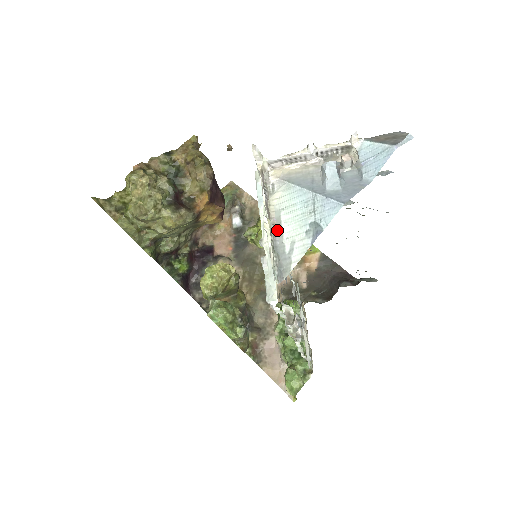
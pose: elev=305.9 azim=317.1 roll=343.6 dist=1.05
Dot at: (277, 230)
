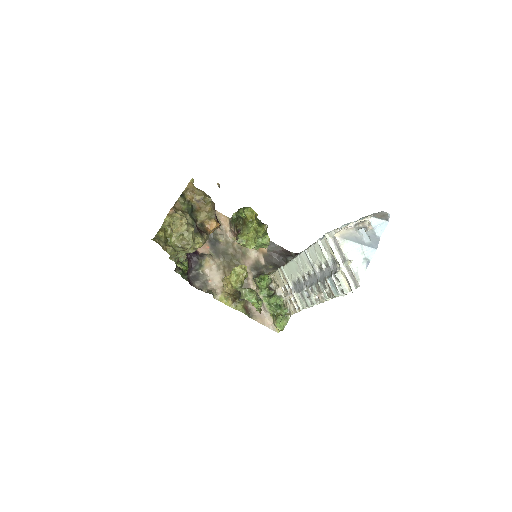
Dot at: occluded
